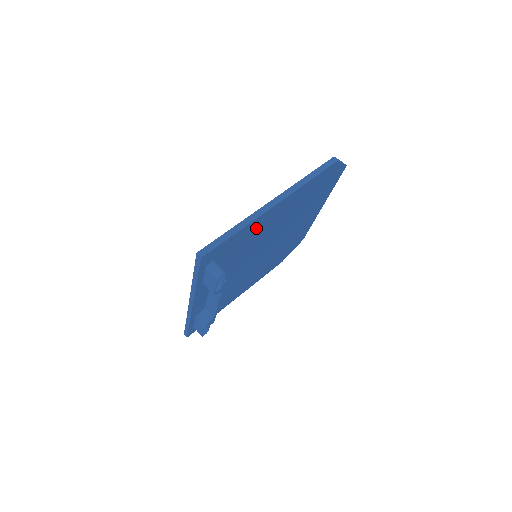
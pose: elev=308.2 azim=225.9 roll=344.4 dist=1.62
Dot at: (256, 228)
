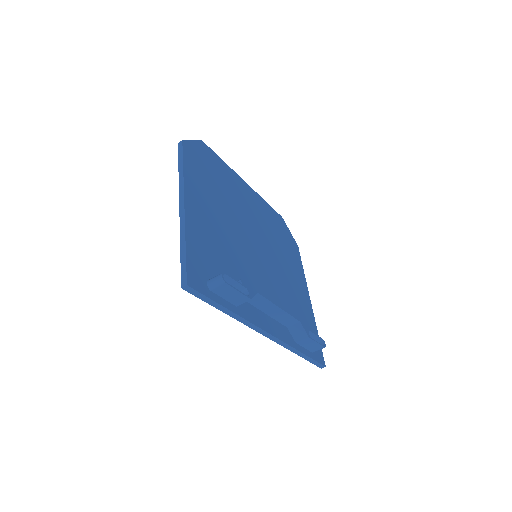
Dot at: (202, 232)
